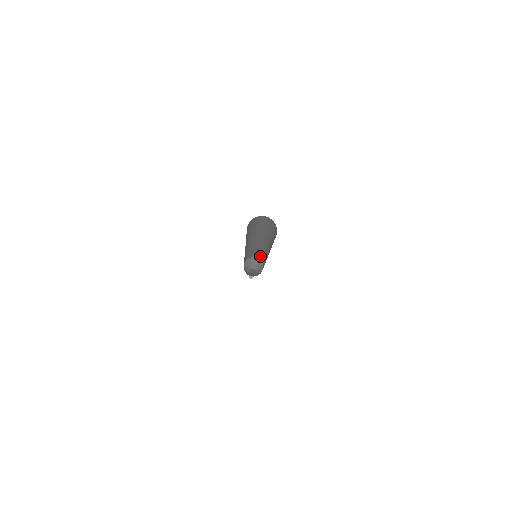
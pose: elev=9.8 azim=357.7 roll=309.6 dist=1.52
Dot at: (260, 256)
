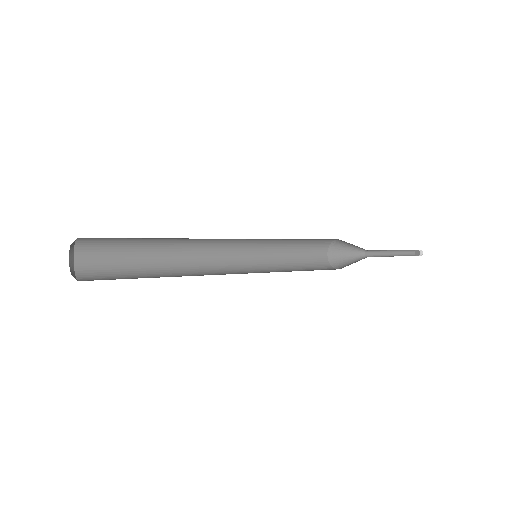
Dot at: (319, 239)
